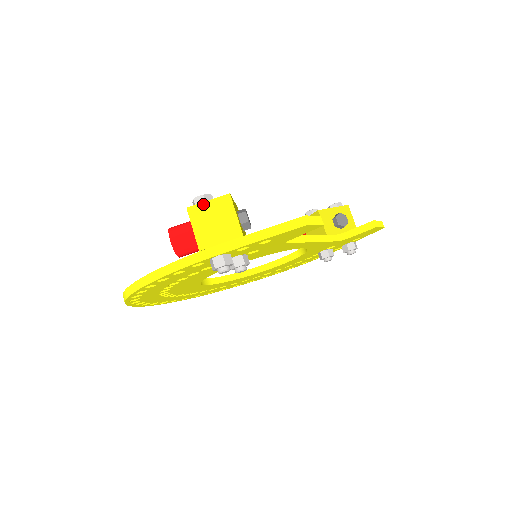
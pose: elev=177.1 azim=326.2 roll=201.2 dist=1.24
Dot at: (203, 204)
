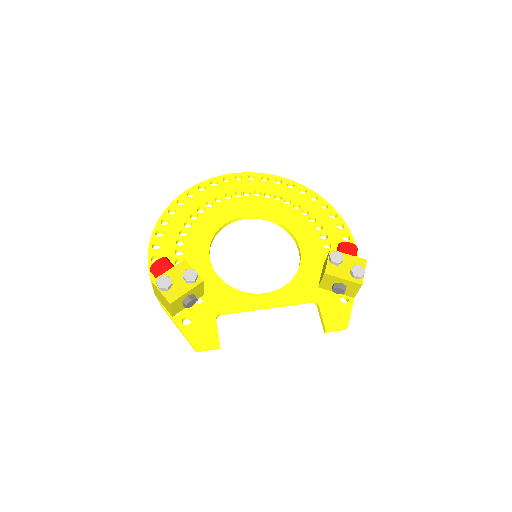
Dot at: (158, 290)
